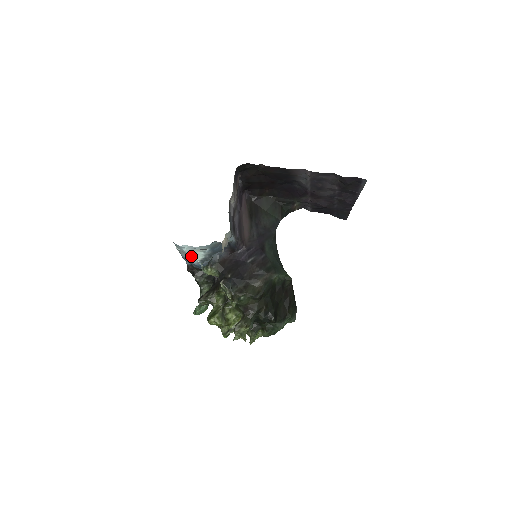
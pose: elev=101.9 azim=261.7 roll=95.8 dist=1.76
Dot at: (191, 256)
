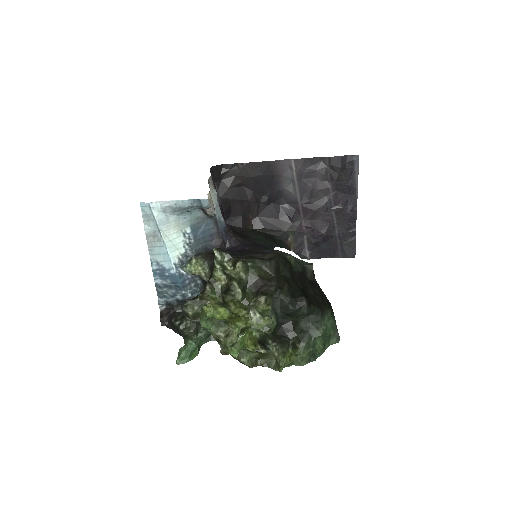
Dot at: (165, 240)
